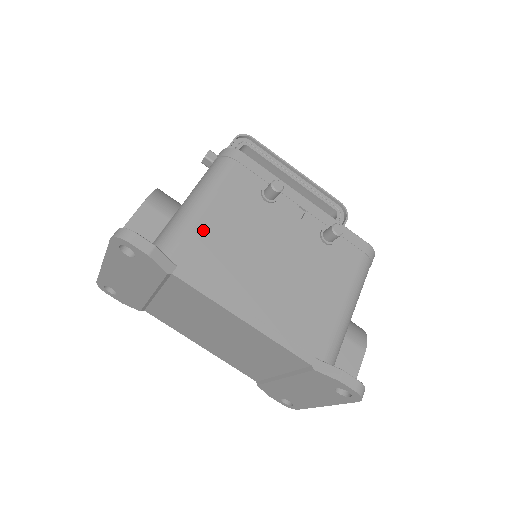
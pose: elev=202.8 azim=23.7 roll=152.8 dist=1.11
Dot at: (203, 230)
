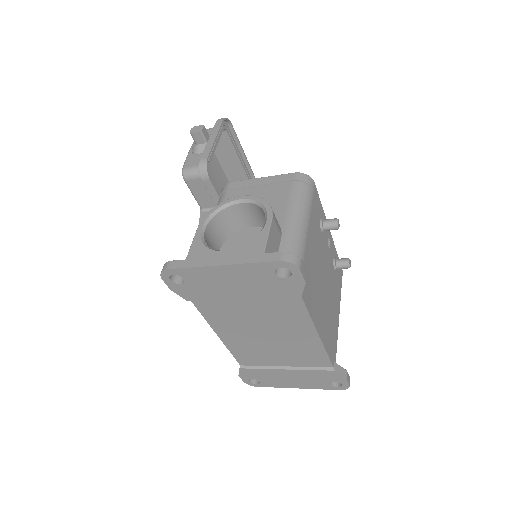
Dot at: (307, 256)
